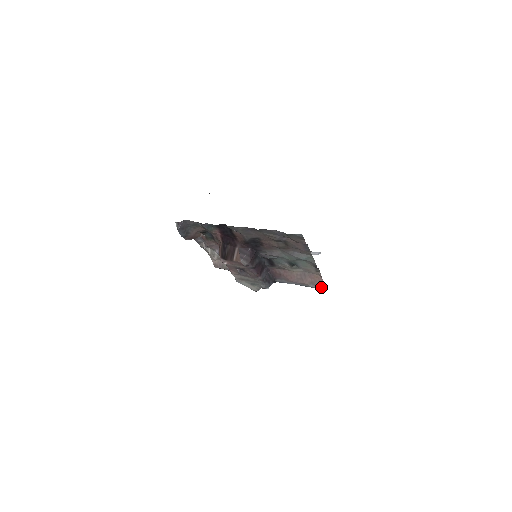
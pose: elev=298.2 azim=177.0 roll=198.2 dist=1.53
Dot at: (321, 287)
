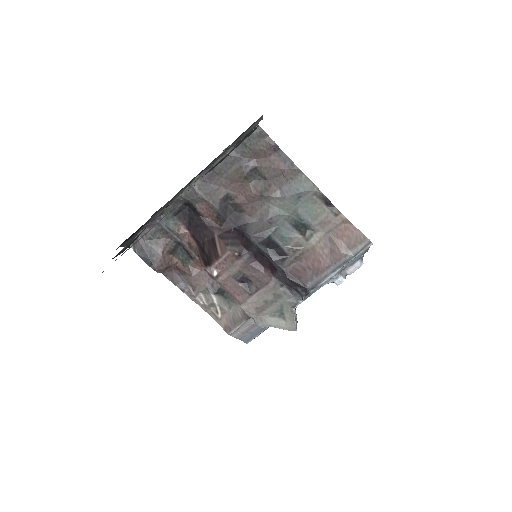
Dot at: (363, 243)
